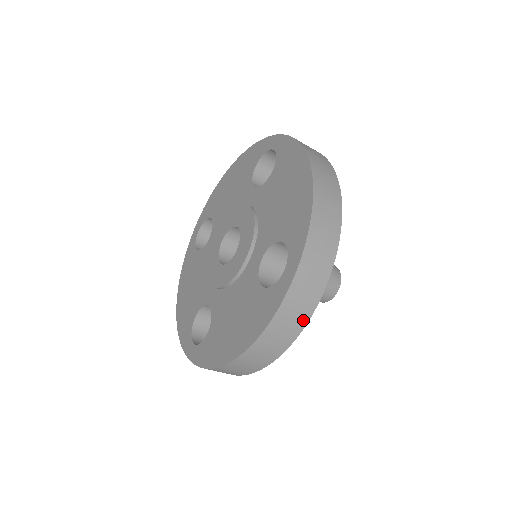
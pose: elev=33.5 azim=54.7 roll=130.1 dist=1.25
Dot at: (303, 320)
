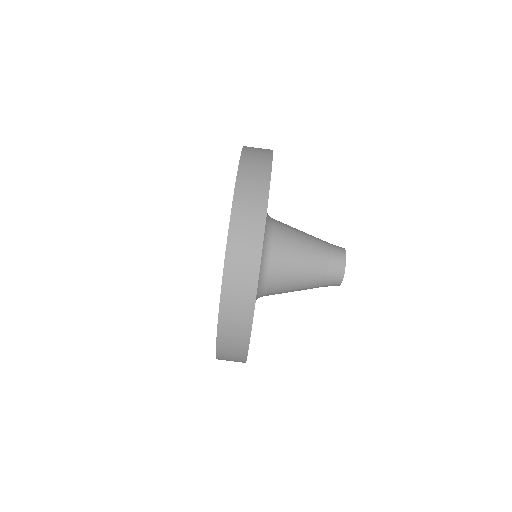
Dot at: (266, 170)
